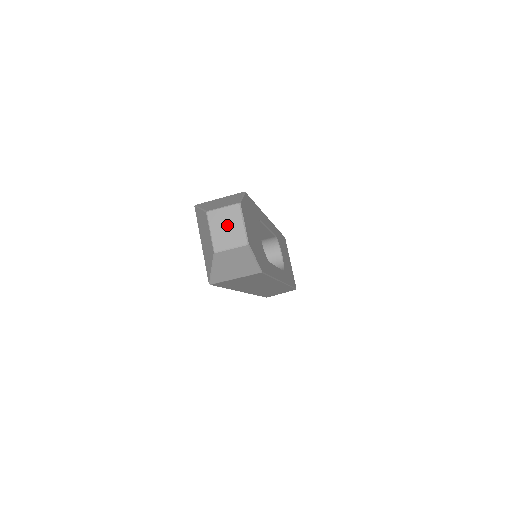
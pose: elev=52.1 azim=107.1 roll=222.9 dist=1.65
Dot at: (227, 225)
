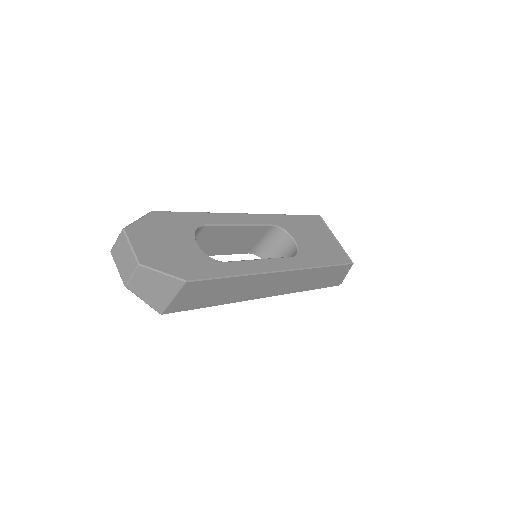
Dot at: (123, 255)
